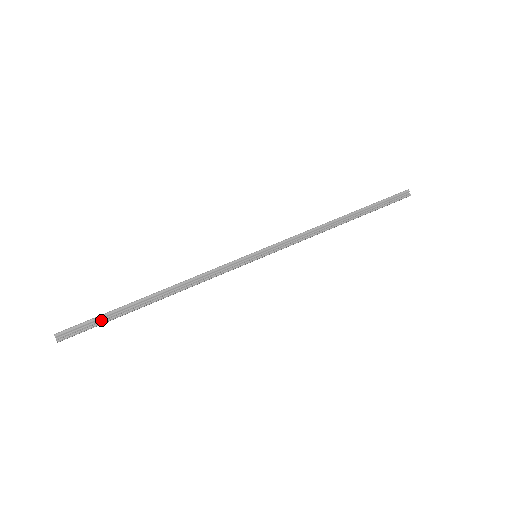
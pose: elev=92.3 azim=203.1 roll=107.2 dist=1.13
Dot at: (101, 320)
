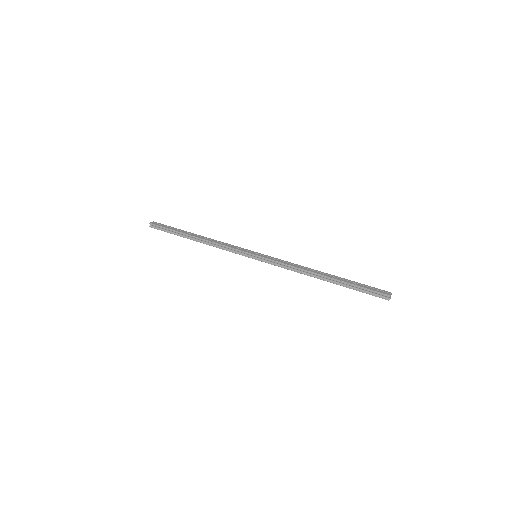
Dot at: (169, 231)
